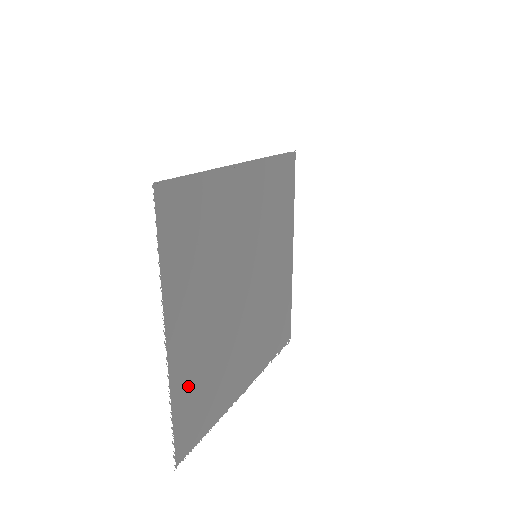
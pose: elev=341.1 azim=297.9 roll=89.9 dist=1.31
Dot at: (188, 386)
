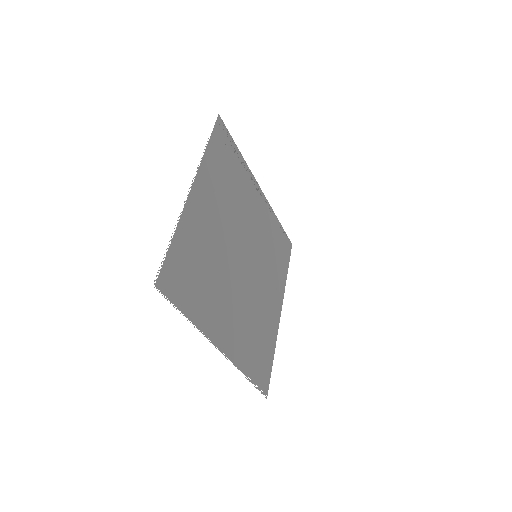
Dot at: (190, 242)
